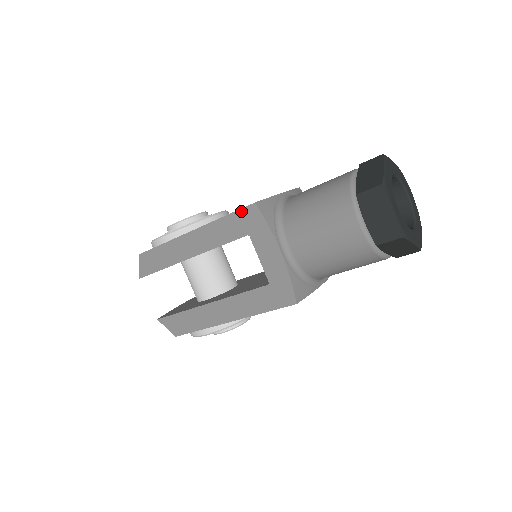
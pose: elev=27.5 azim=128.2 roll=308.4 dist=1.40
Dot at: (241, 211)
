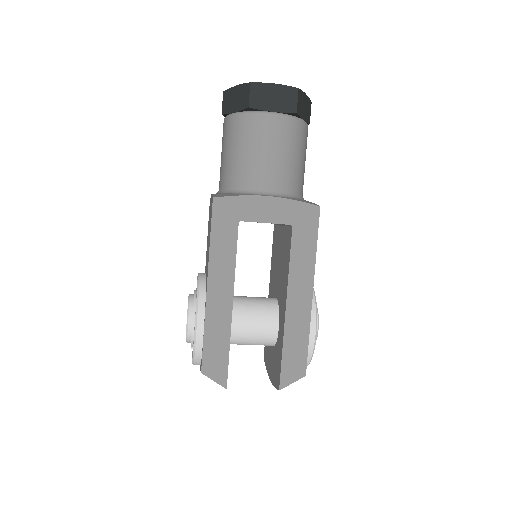
Dot at: (214, 217)
